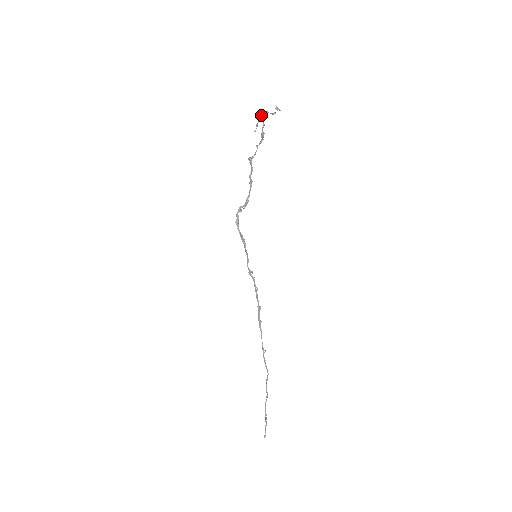
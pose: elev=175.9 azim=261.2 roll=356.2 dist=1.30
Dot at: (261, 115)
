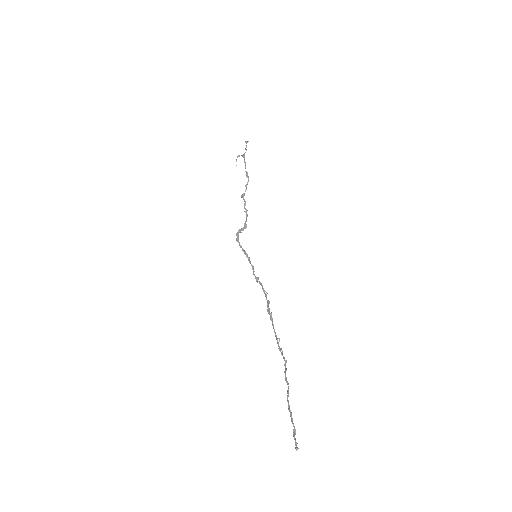
Dot at: (239, 155)
